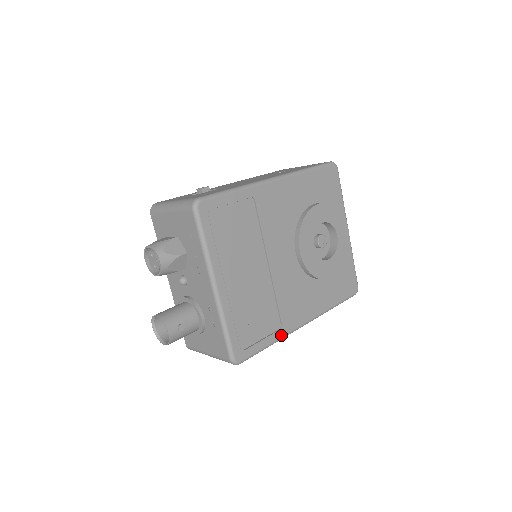
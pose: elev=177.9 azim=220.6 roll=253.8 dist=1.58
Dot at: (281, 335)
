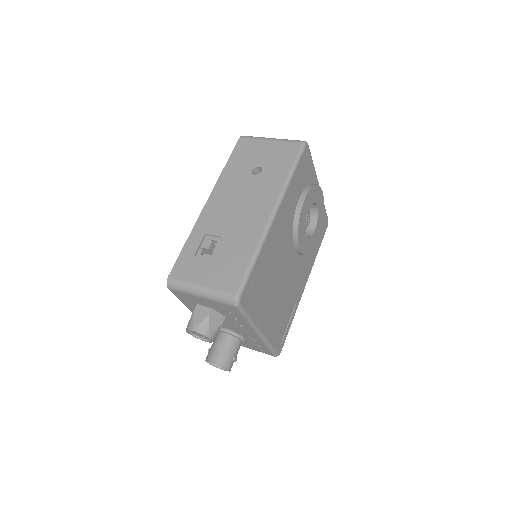
Dot at: (296, 309)
